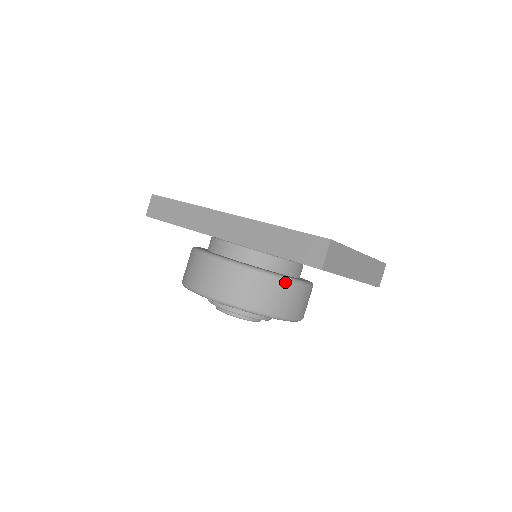
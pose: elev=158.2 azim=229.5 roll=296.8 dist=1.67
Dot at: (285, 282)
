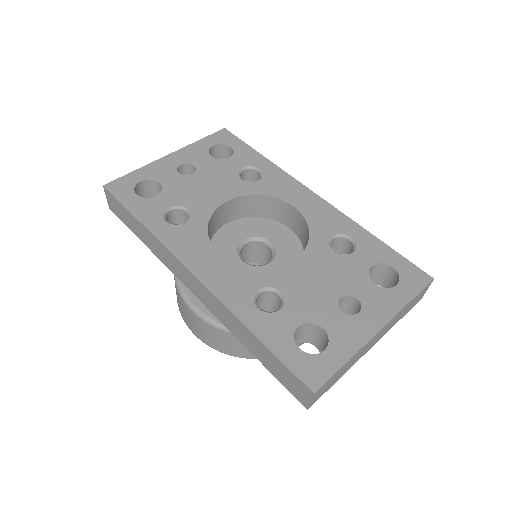
Dot at: occluded
